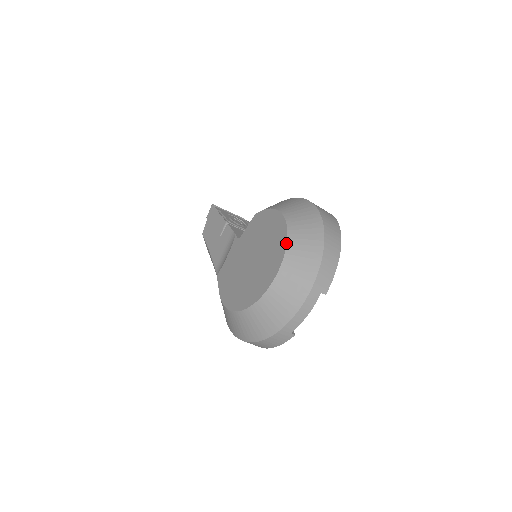
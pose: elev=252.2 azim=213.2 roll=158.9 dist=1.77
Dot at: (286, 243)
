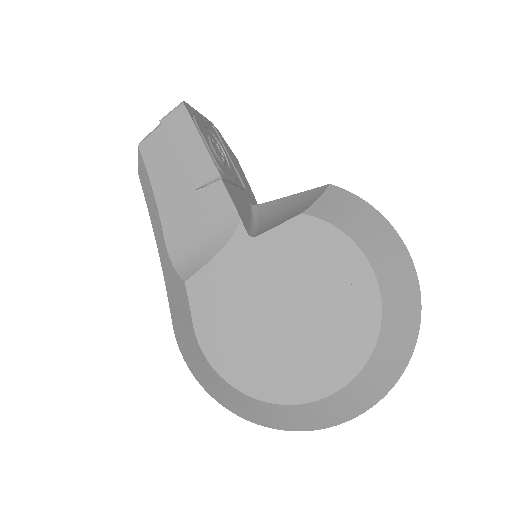
Dot at: (376, 341)
